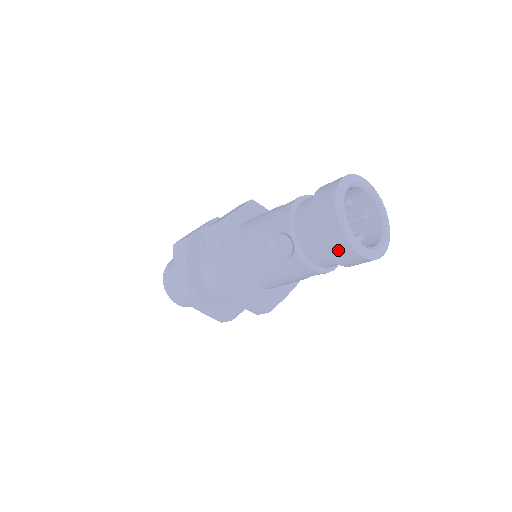
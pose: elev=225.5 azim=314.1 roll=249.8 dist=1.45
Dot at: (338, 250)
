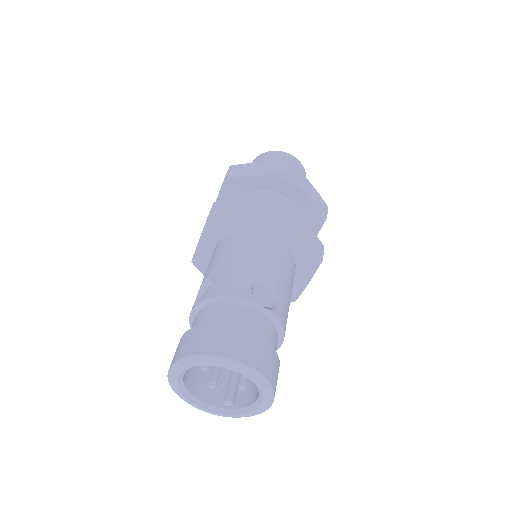
Dot at: occluded
